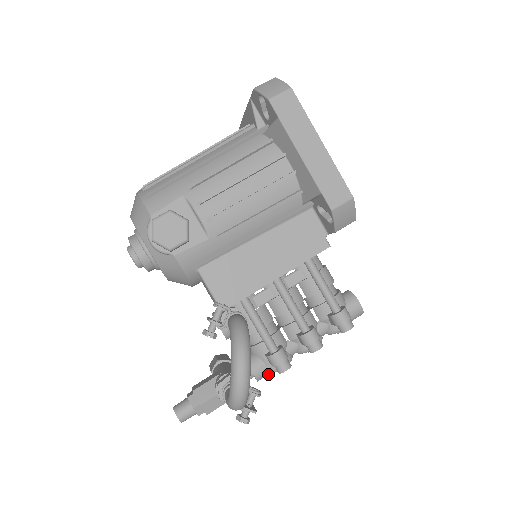
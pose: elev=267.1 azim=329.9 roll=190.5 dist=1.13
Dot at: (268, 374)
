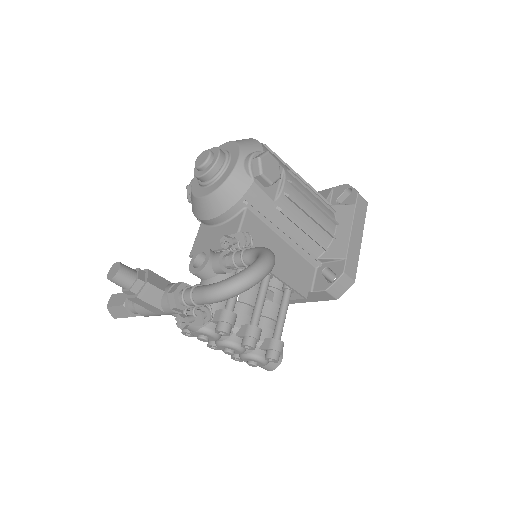
Dot at: (196, 329)
